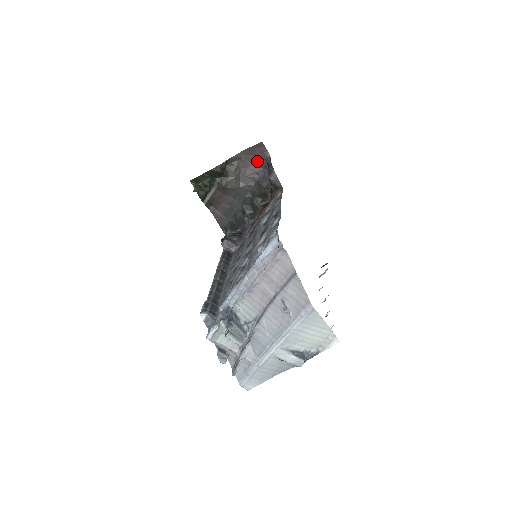
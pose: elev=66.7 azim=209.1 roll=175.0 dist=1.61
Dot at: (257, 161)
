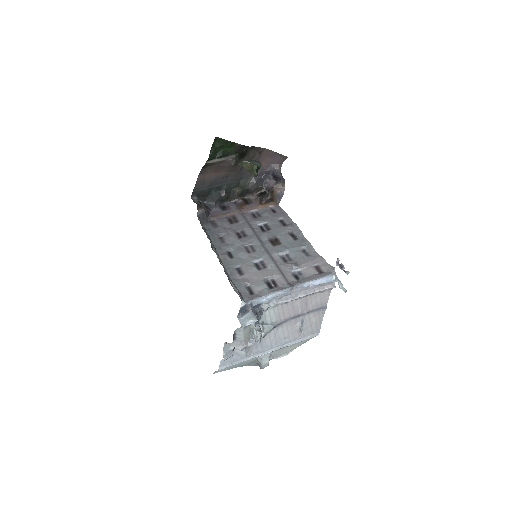
Dot at: (267, 164)
